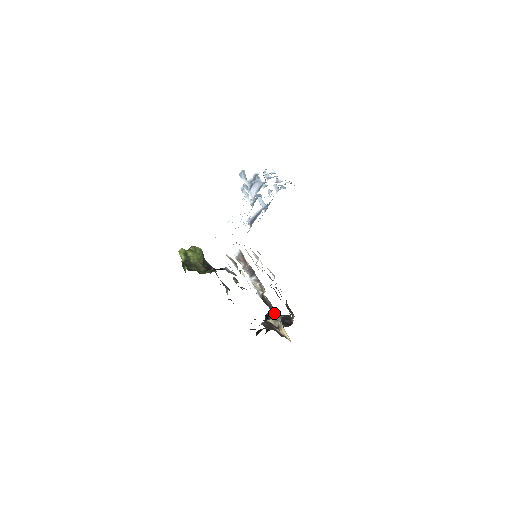
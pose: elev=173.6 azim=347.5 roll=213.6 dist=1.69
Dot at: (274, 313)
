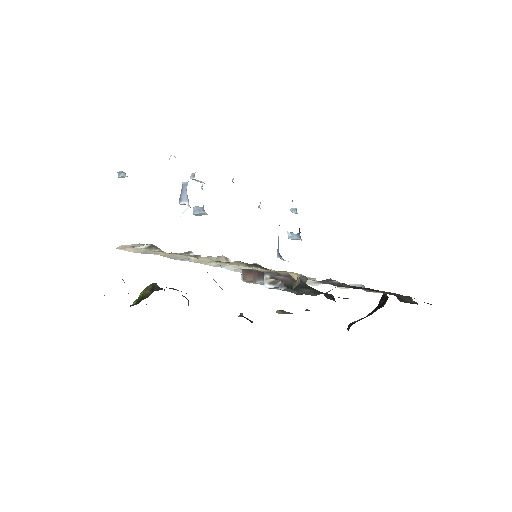
Dot at: (311, 288)
